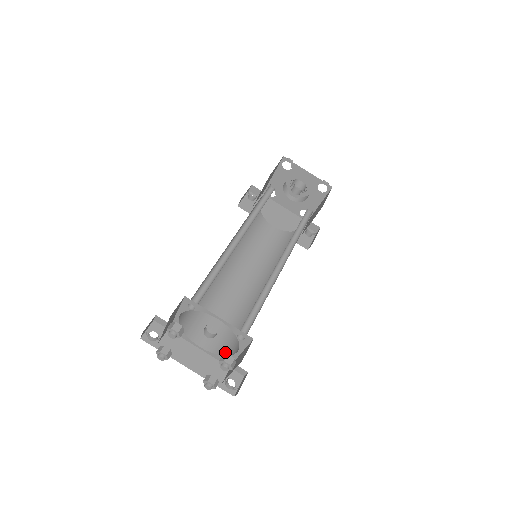
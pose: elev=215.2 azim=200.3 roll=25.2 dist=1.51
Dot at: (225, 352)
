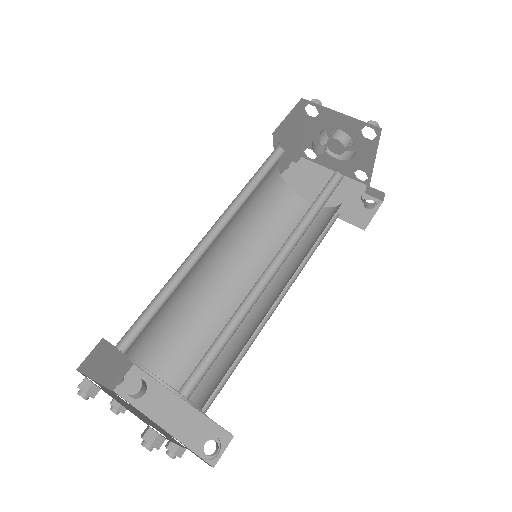
Dot at: (199, 403)
